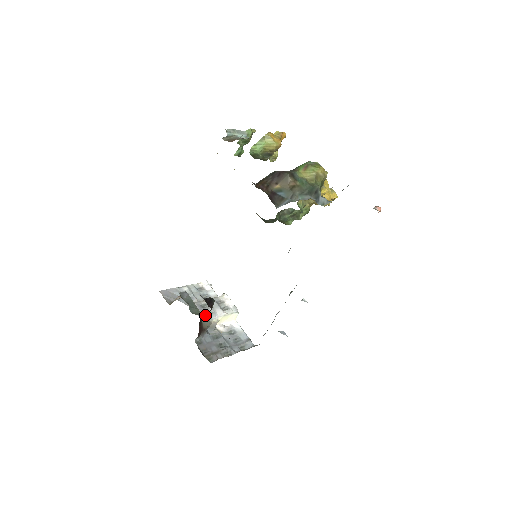
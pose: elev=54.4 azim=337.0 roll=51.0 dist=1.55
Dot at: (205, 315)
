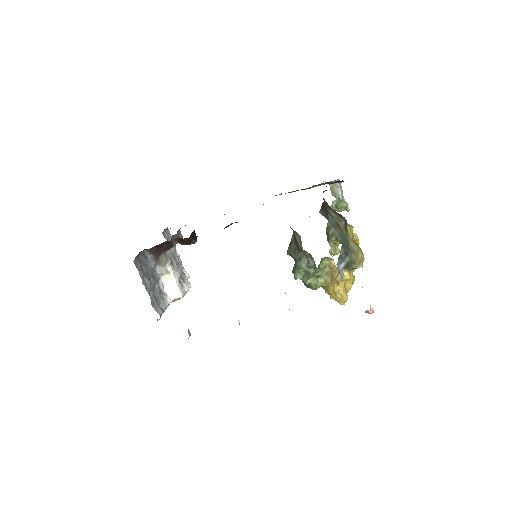
Dot at: (170, 258)
